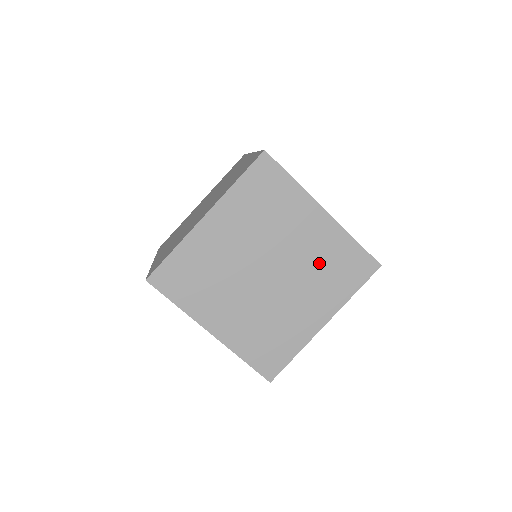
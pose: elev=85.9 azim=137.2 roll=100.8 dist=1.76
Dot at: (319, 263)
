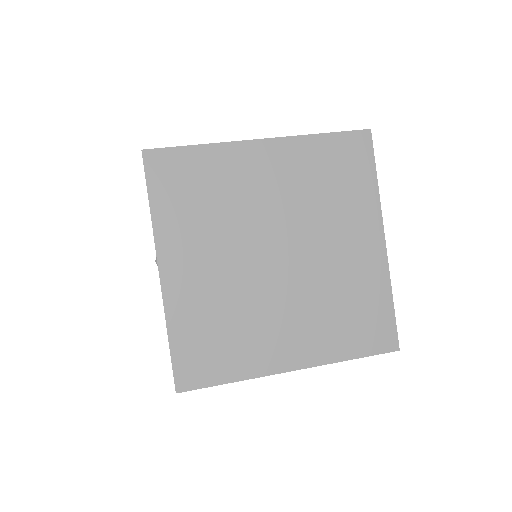
Dot at: occluded
